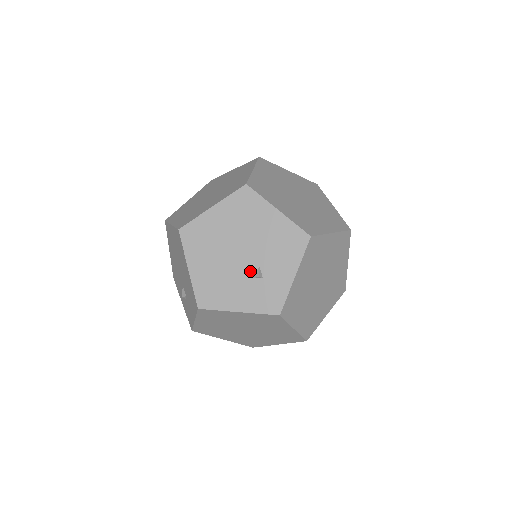
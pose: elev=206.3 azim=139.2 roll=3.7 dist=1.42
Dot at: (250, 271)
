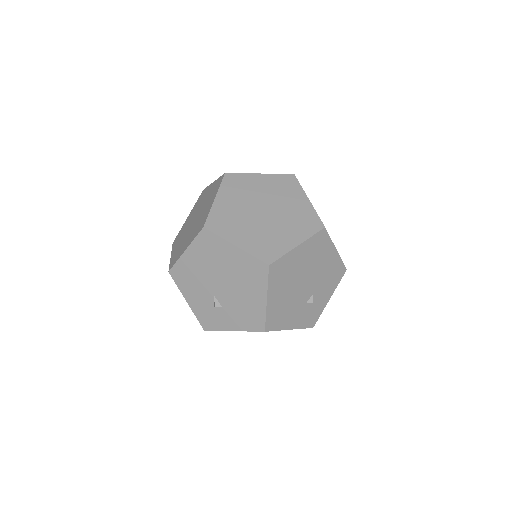
Dot at: (307, 298)
